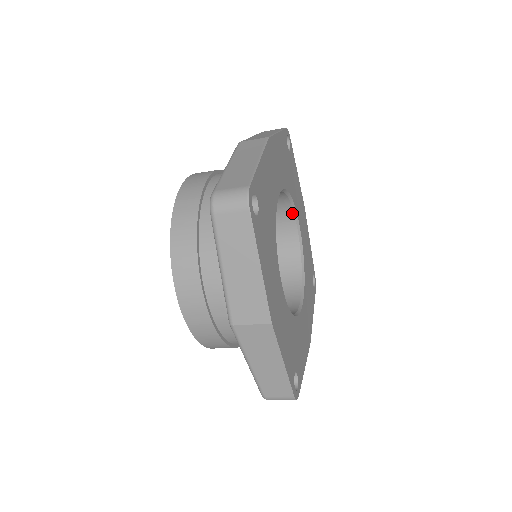
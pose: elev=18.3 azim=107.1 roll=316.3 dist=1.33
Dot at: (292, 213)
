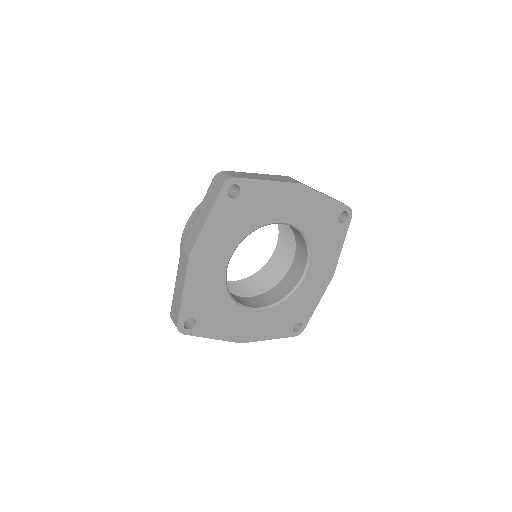
Dot at: (272, 223)
